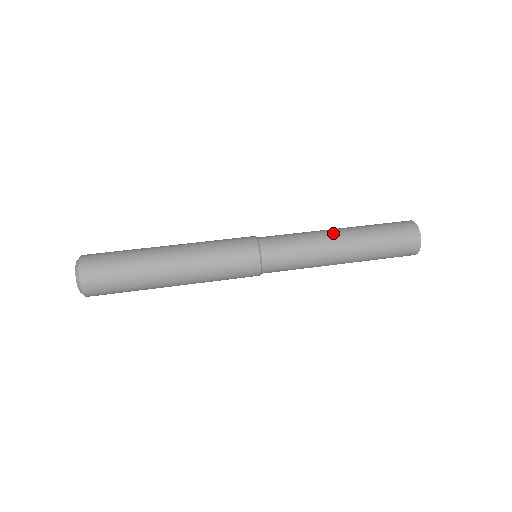
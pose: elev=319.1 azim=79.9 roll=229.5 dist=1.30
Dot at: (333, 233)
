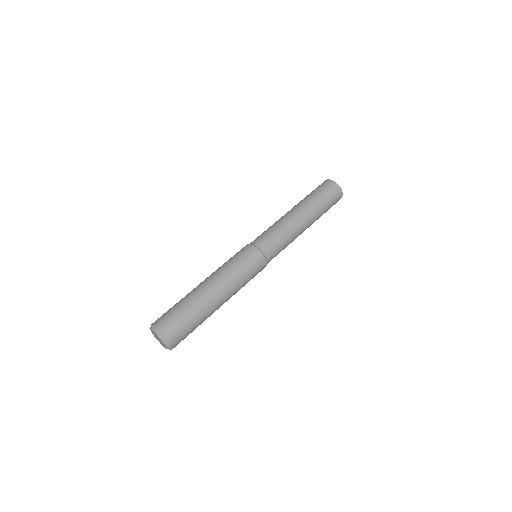
Dot at: (297, 217)
